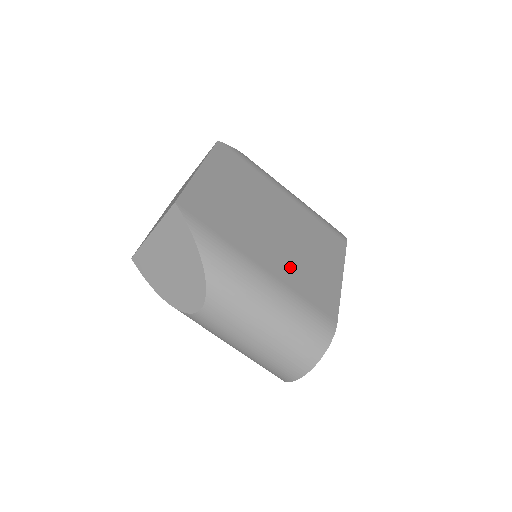
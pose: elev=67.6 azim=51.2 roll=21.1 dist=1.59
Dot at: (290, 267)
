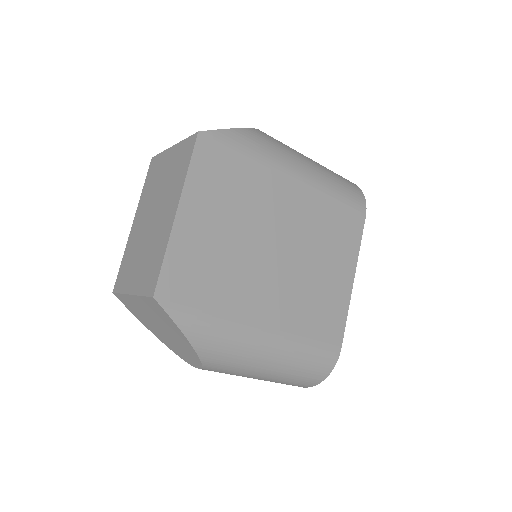
Dot at: (294, 304)
